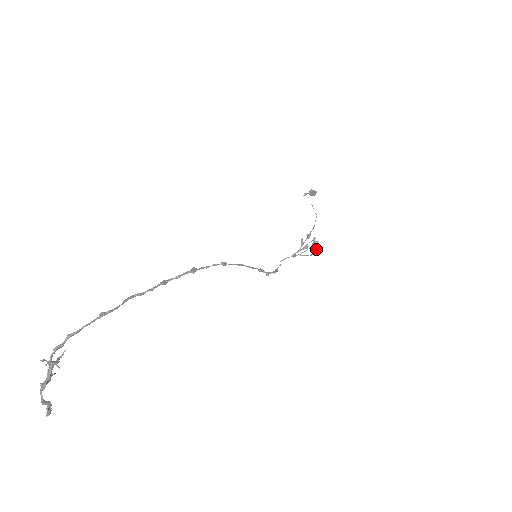
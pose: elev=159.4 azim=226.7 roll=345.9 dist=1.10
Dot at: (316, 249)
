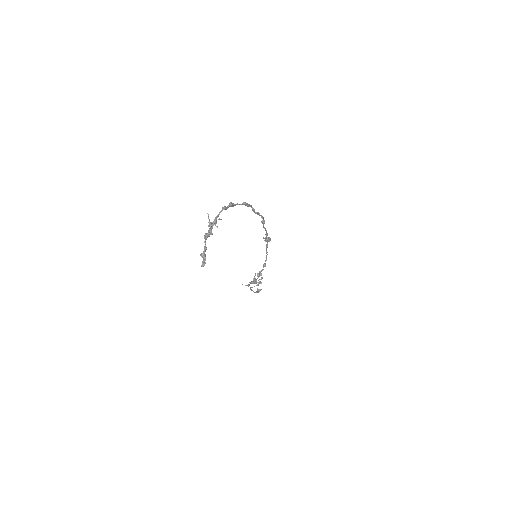
Dot at: (258, 289)
